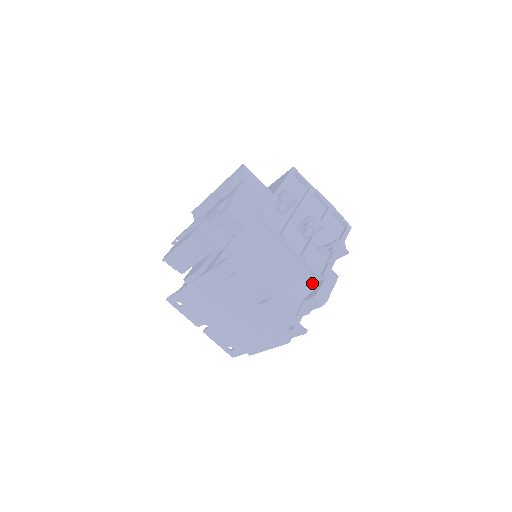
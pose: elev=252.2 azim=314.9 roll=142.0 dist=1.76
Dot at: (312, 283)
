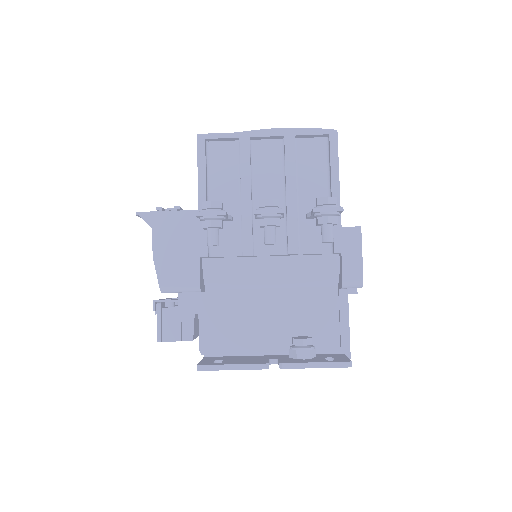
Dot at: (331, 265)
